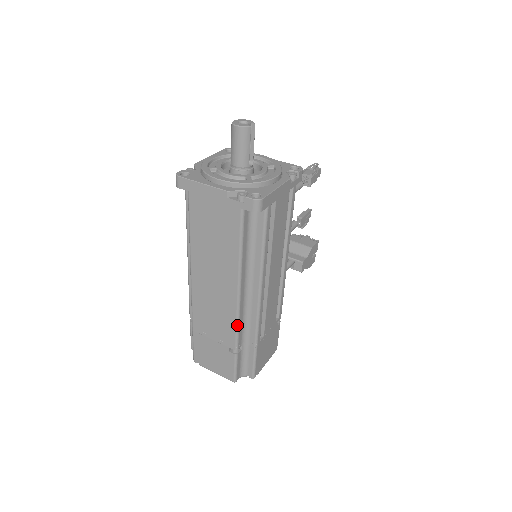
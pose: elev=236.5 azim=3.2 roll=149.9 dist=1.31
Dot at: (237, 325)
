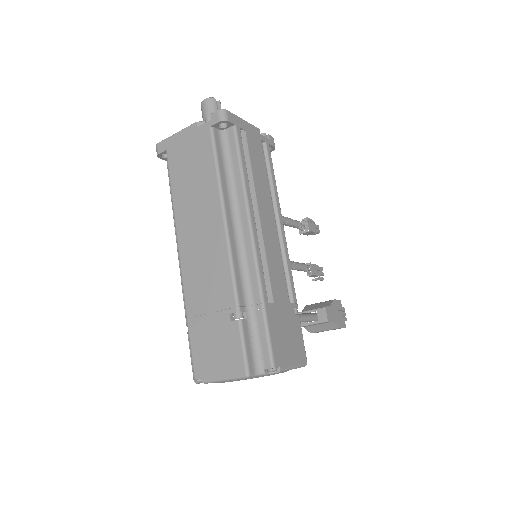
Dot at: (232, 270)
